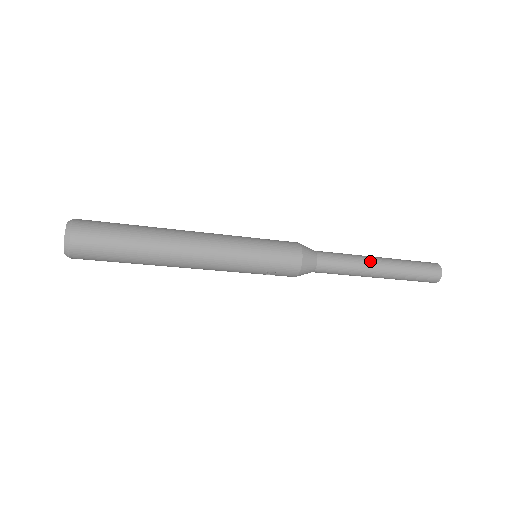
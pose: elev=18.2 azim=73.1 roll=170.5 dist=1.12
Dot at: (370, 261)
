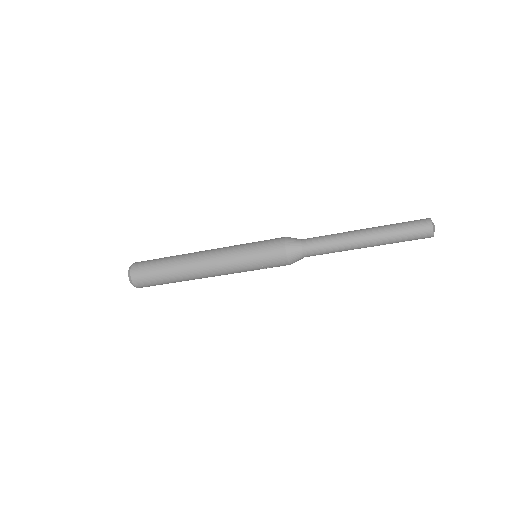
Dot at: (352, 235)
